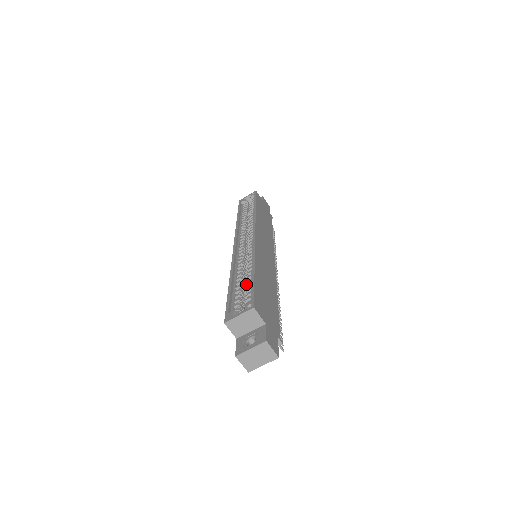
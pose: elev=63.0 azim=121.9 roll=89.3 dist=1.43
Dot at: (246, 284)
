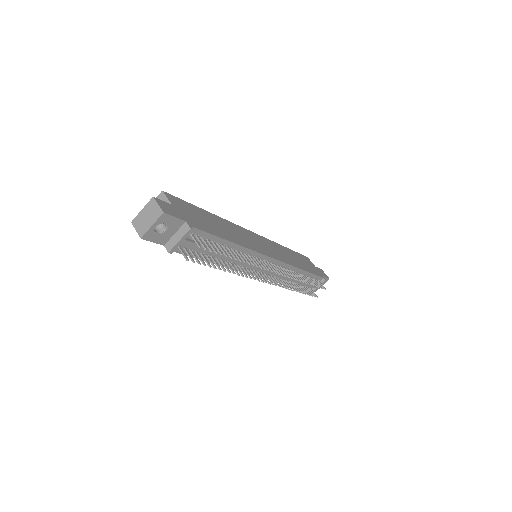
Dot at: occluded
